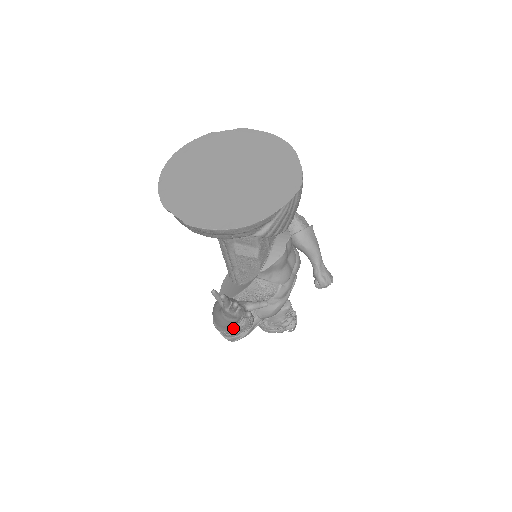
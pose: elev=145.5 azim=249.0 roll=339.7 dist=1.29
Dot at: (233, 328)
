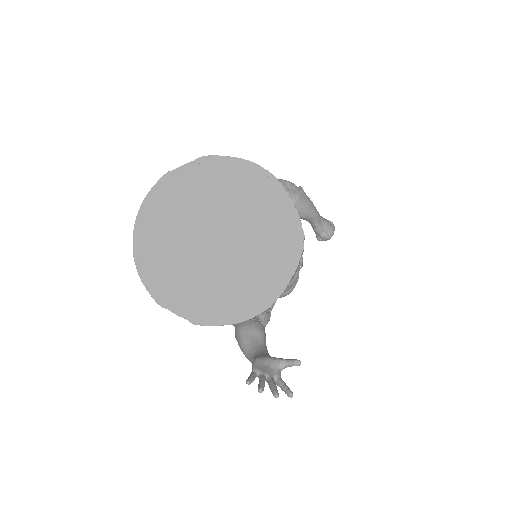
Dot at: occluded
